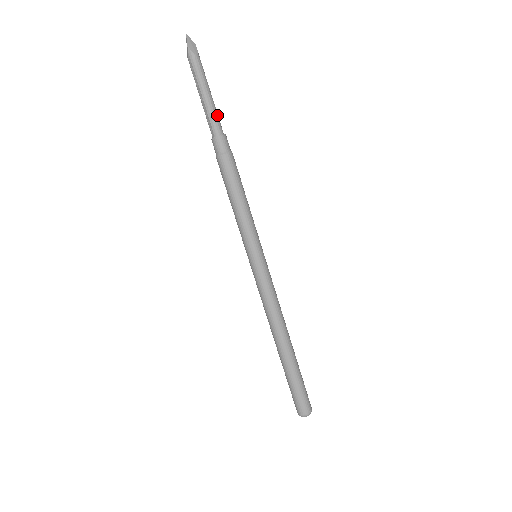
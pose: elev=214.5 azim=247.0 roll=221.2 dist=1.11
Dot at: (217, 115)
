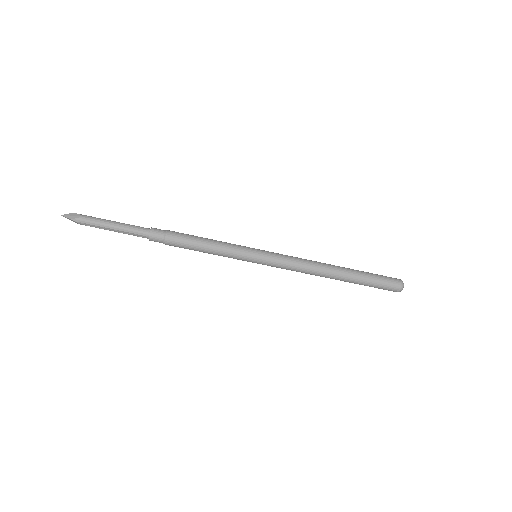
Dot at: (133, 226)
